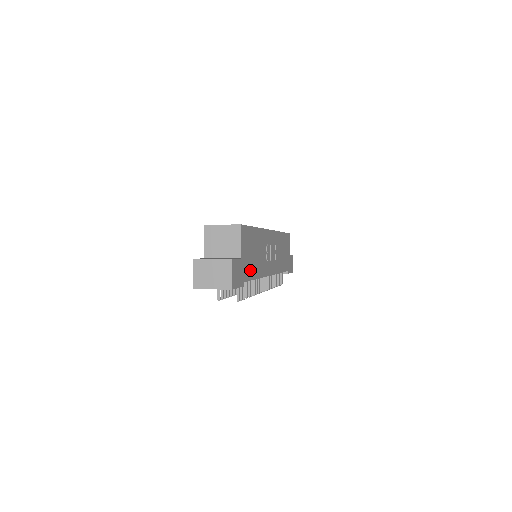
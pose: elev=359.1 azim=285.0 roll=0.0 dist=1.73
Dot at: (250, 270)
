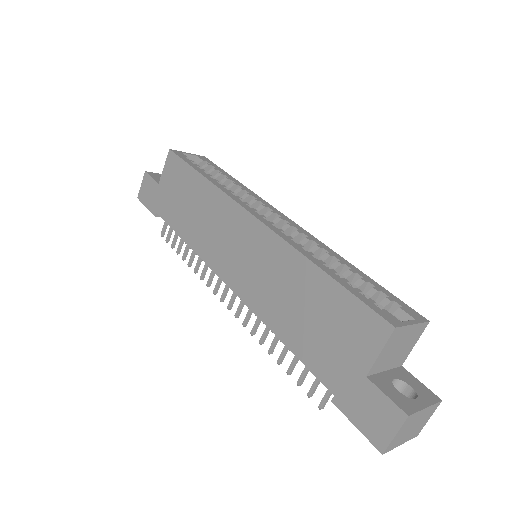
Dot at: occluded
